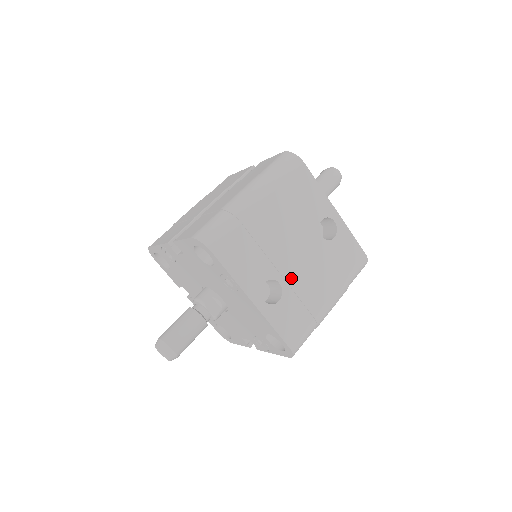
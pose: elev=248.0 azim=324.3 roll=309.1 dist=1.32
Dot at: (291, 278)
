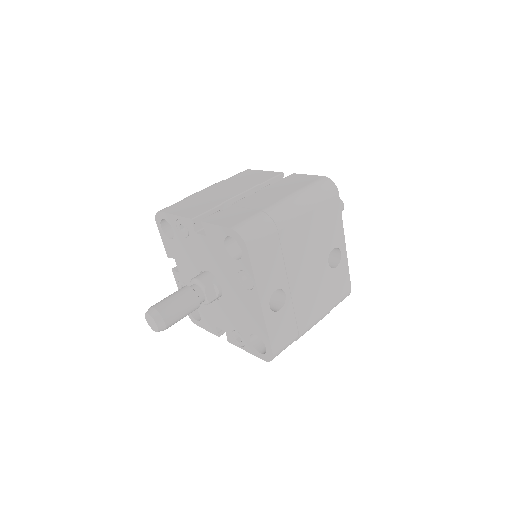
Dot at: (295, 292)
